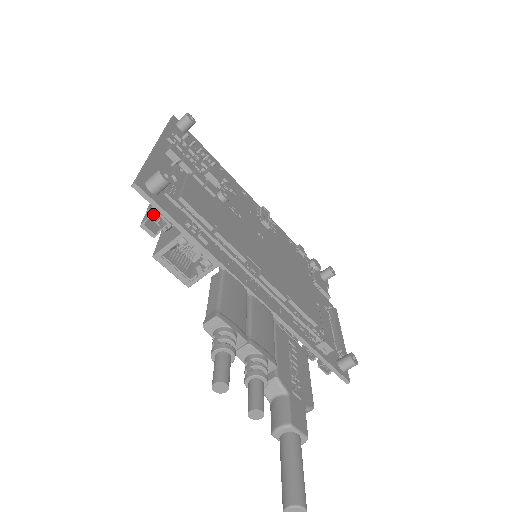
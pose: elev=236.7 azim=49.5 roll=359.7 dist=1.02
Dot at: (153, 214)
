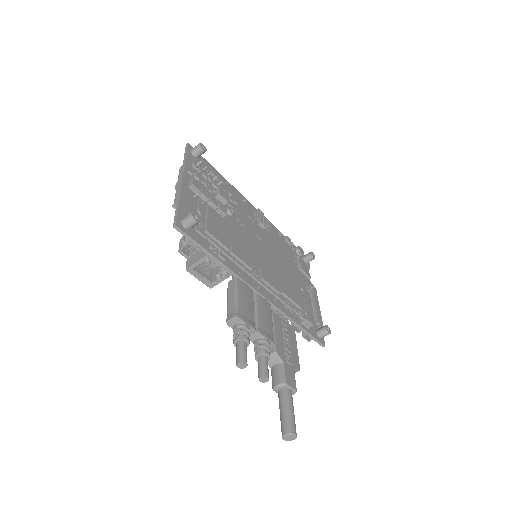
Dot at: (187, 244)
